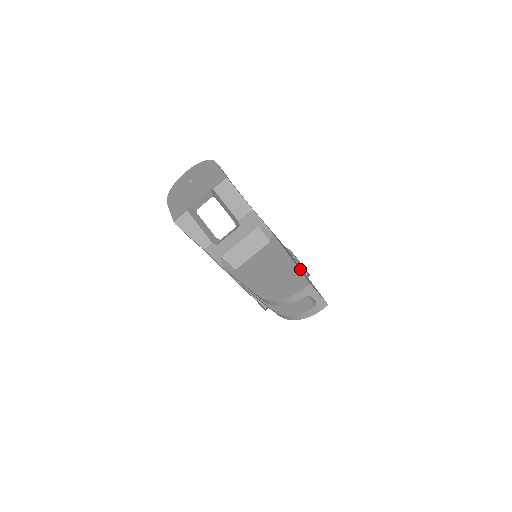
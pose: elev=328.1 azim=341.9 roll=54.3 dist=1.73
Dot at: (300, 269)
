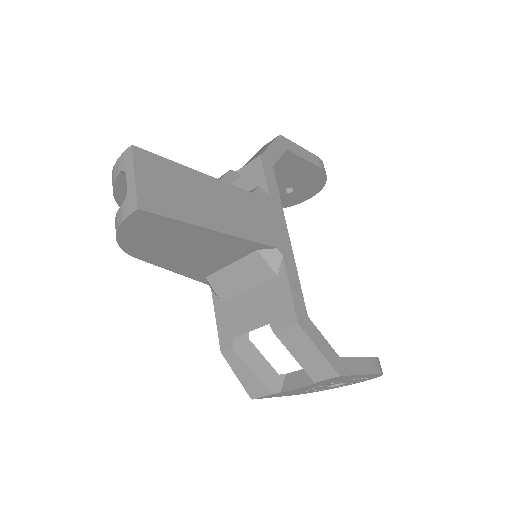
Dot at: (196, 188)
